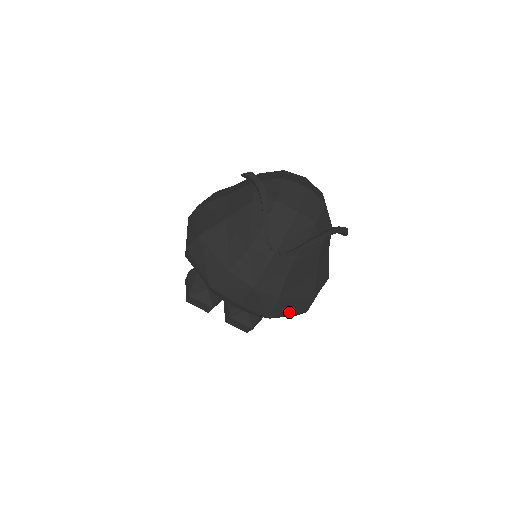
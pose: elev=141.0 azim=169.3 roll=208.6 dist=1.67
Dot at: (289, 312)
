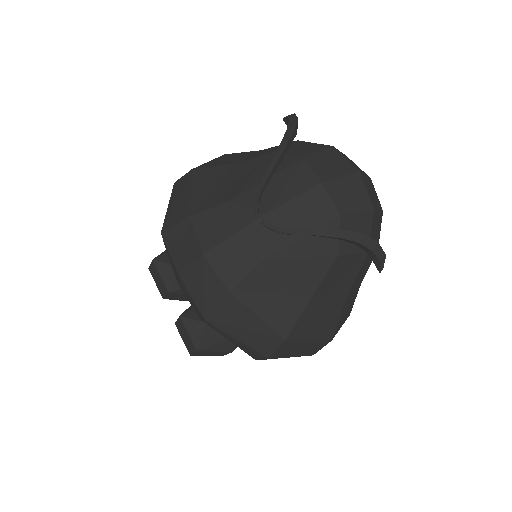
Dot at: (239, 333)
